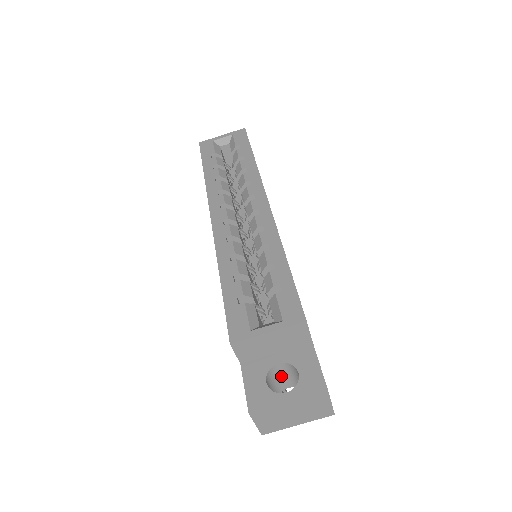
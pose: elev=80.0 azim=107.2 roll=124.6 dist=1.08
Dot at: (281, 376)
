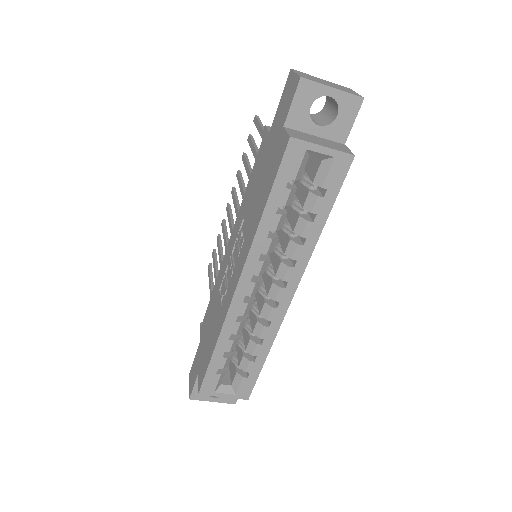
Dot at: occluded
